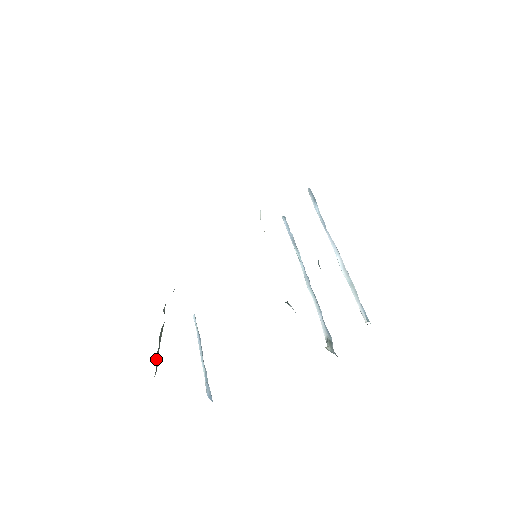
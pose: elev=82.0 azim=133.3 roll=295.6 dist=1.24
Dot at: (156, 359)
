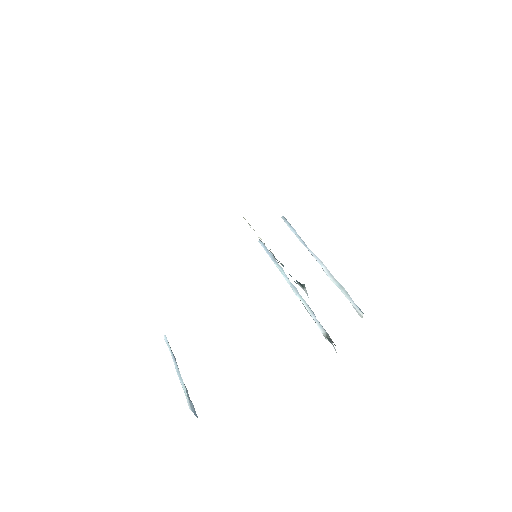
Dot at: occluded
